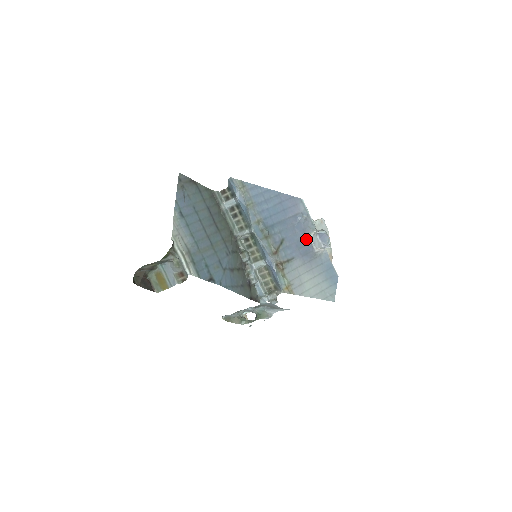
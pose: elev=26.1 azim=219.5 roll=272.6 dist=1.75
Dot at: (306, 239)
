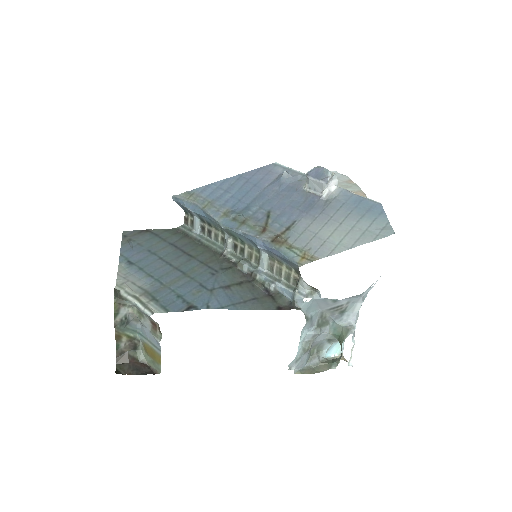
Dot at: (302, 194)
